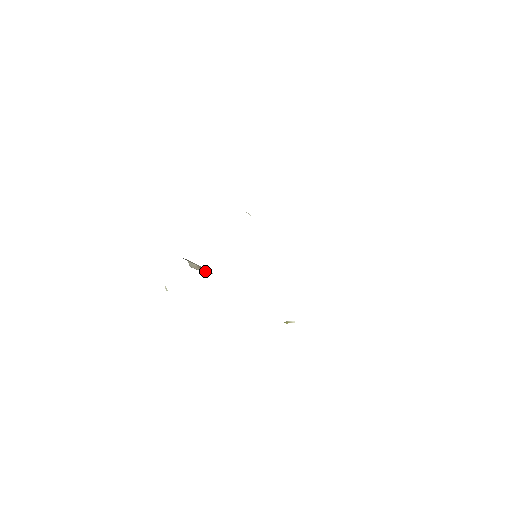
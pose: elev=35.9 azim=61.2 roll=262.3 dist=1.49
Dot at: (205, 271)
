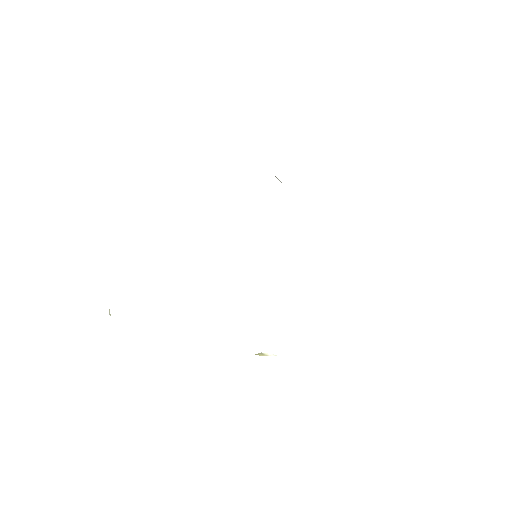
Dot at: occluded
